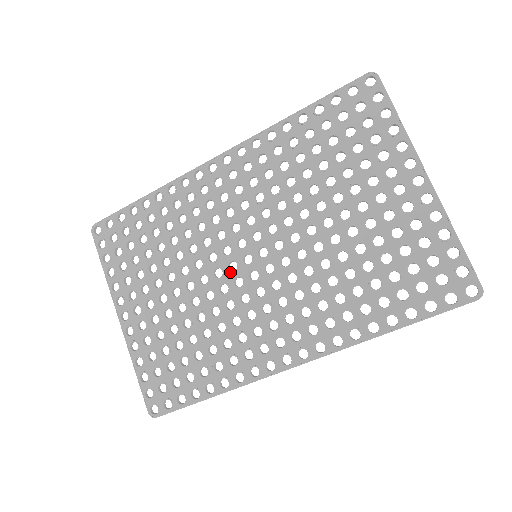
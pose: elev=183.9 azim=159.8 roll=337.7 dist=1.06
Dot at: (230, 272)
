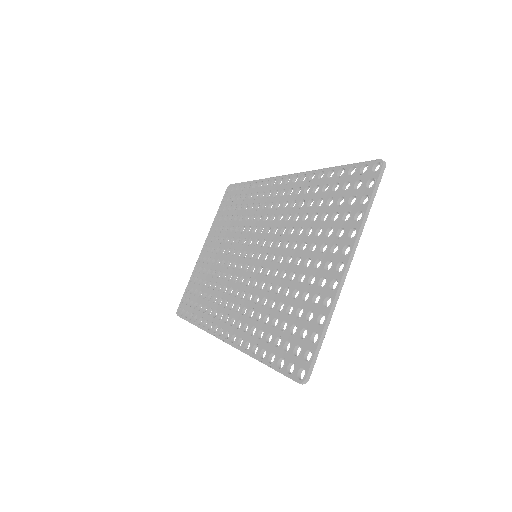
Dot at: (242, 257)
